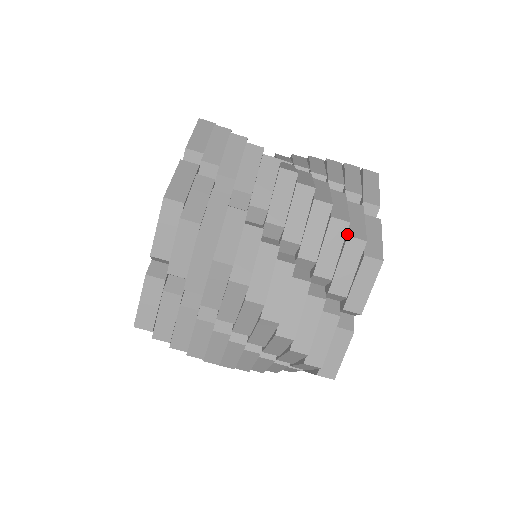
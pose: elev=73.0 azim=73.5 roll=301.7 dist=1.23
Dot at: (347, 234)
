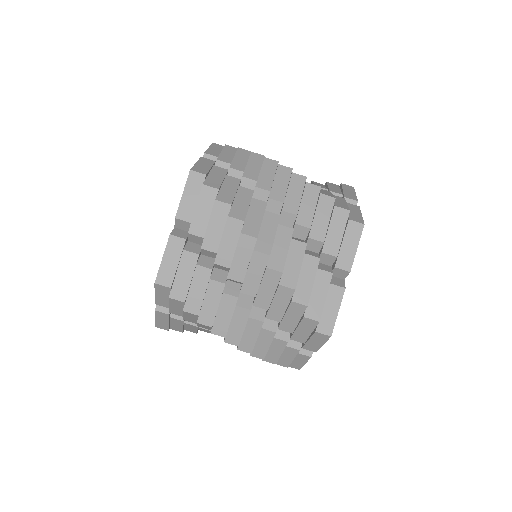
Dot at: (334, 205)
